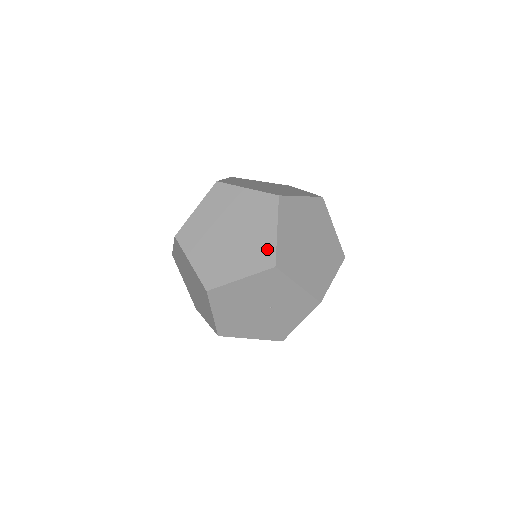
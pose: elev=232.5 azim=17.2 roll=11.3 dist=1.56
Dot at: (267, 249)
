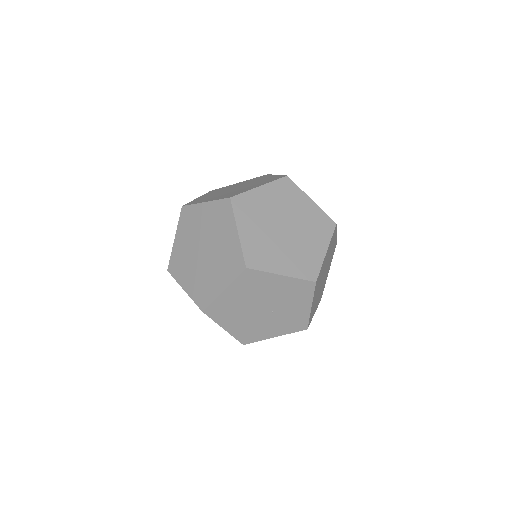
Dot at: (314, 263)
